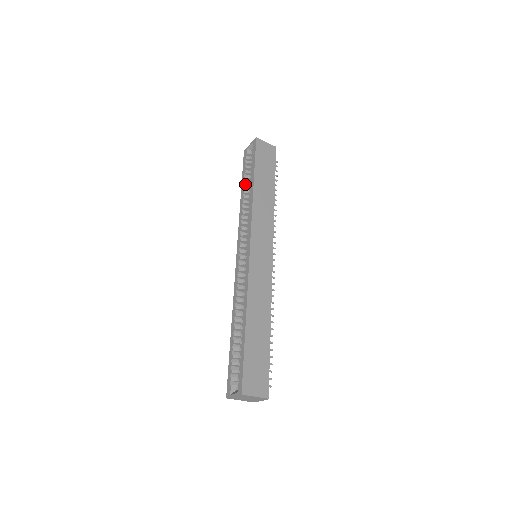
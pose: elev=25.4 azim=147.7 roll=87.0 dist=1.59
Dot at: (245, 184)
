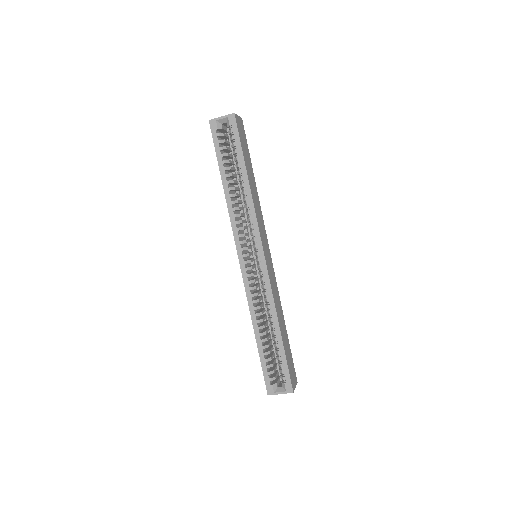
Dot at: (225, 170)
